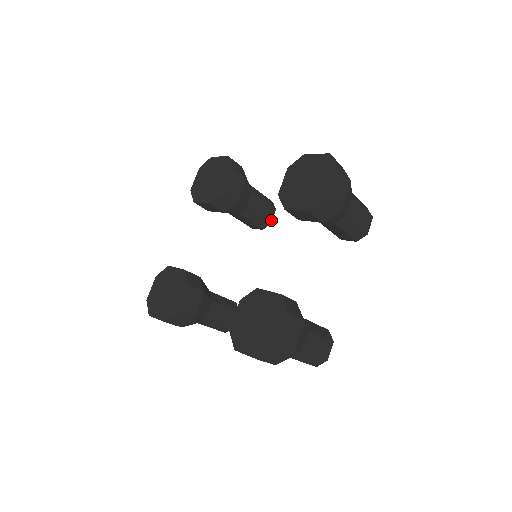
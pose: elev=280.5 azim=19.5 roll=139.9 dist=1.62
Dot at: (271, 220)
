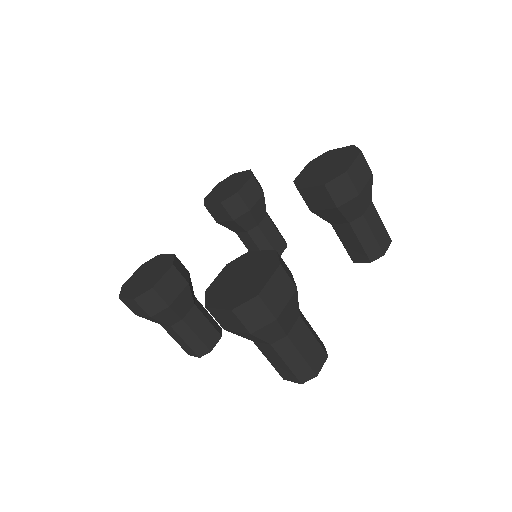
Dot at: (280, 254)
